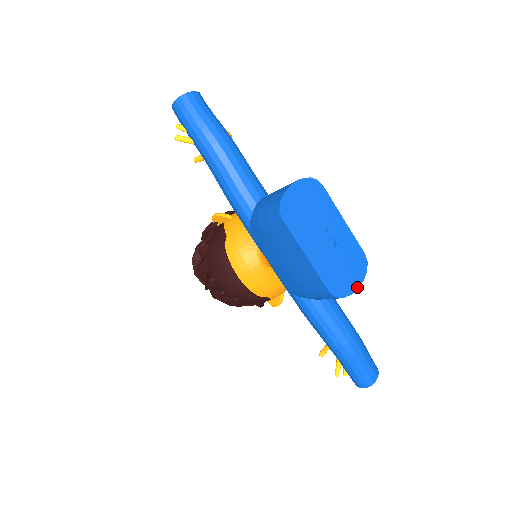
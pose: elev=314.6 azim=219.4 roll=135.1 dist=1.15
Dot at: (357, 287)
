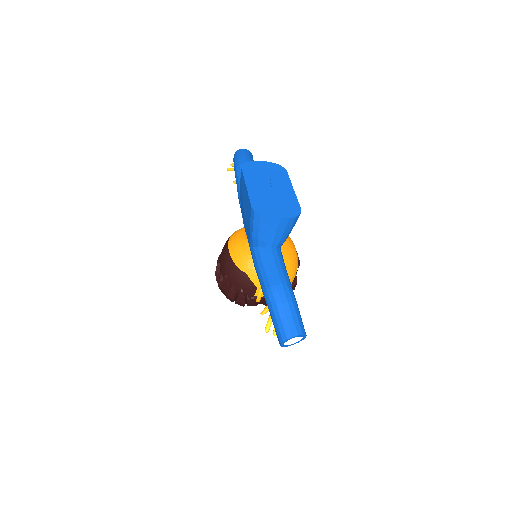
Dot at: (280, 218)
